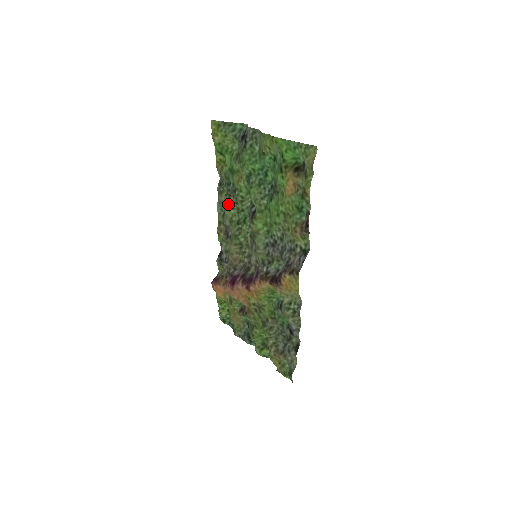
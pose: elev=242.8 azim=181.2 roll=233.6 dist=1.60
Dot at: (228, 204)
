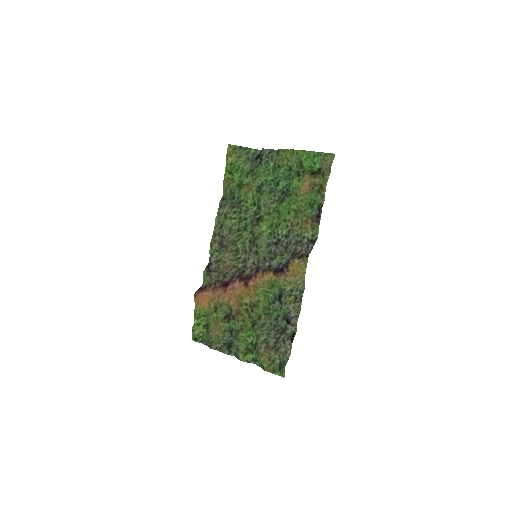
Dot at: (231, 214)
